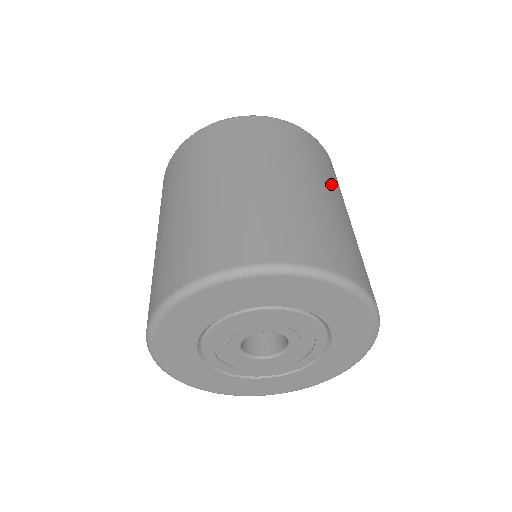
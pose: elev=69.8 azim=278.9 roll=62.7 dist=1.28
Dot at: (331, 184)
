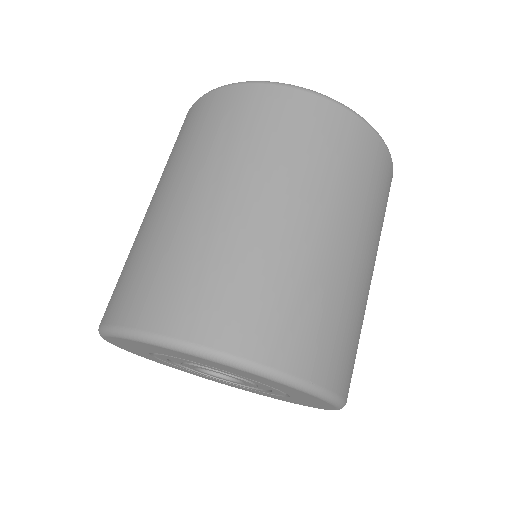
Dot at: occluded
